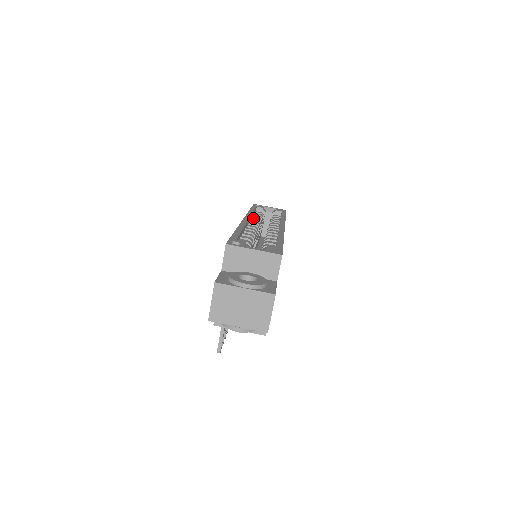
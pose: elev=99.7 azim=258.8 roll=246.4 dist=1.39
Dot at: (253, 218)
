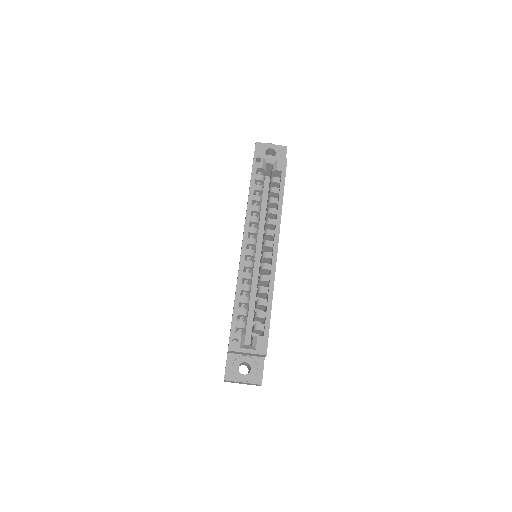
Dot at: (252, 211)
